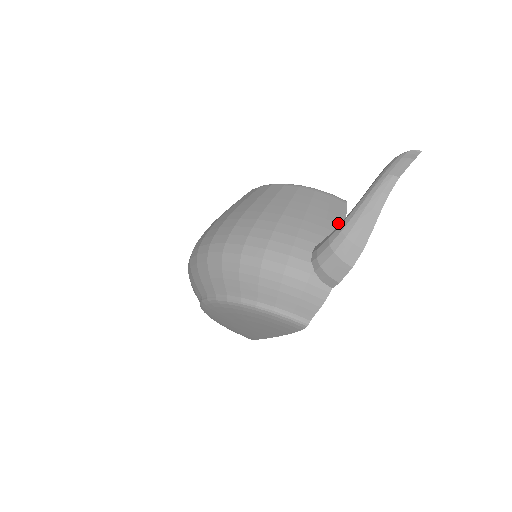
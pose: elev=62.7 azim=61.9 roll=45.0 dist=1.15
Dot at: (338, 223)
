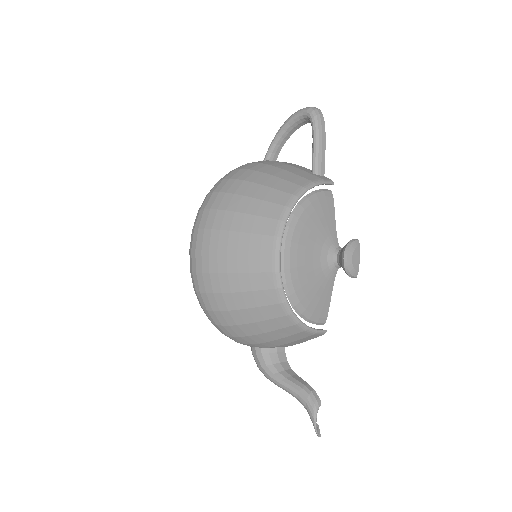
Dot at: occluded
